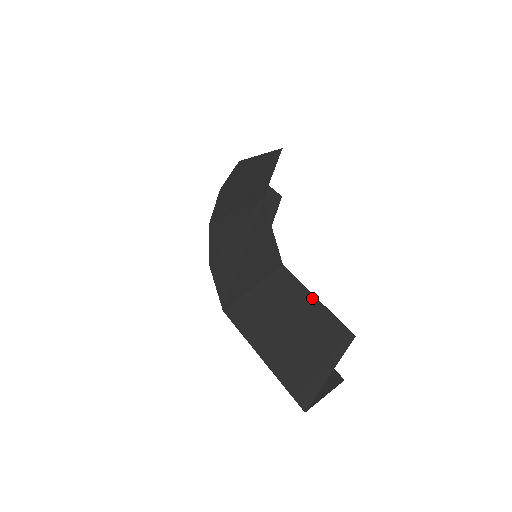
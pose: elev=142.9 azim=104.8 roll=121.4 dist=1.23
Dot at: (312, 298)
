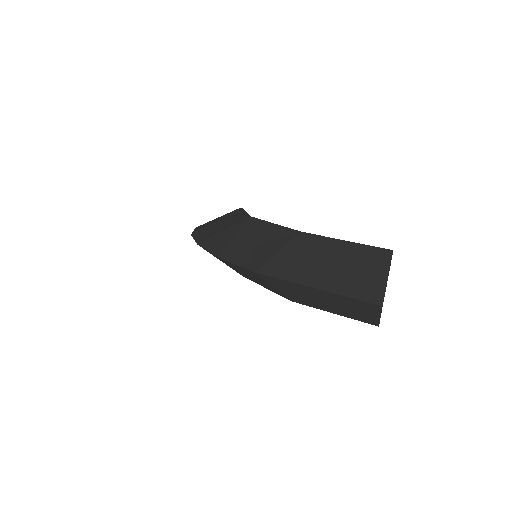
Dot at: (341, 241)
